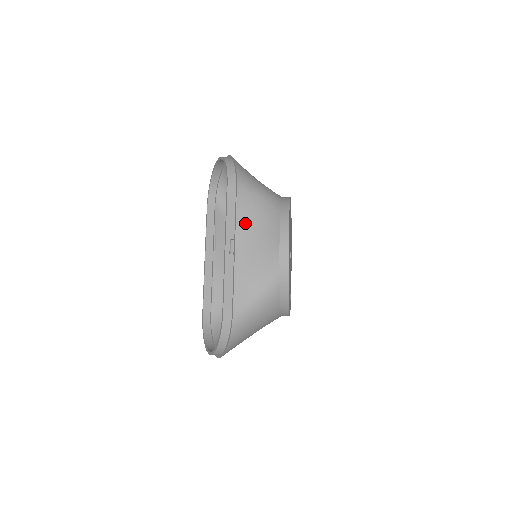
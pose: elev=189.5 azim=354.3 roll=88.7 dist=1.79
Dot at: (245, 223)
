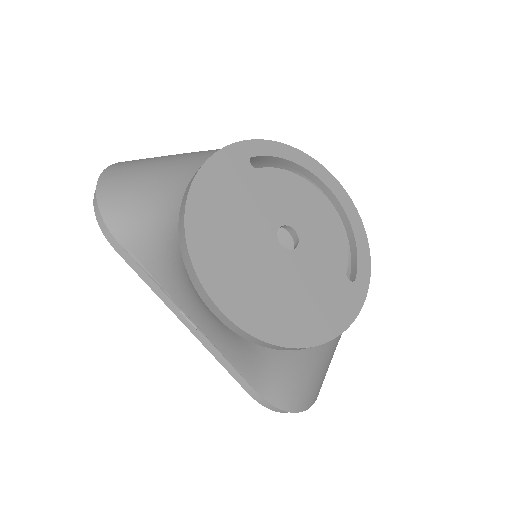
Dot at: (170, 286)
